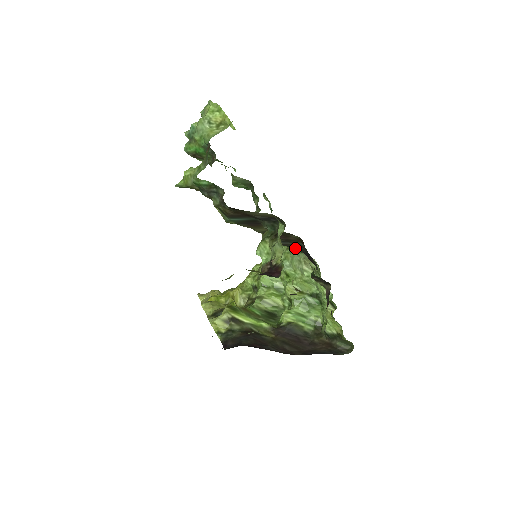
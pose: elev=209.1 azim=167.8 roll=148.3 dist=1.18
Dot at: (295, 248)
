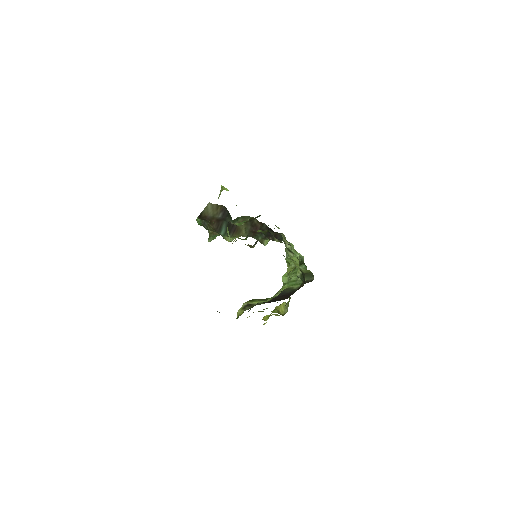
Dot at: (278, 237)
